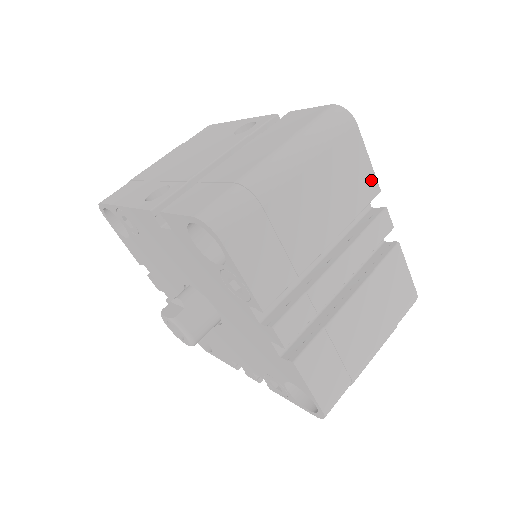
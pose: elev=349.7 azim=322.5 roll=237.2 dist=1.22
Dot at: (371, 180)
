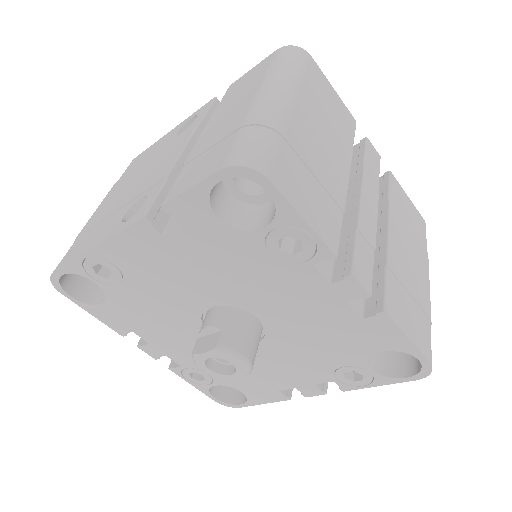
Dot at: (345, 111)
